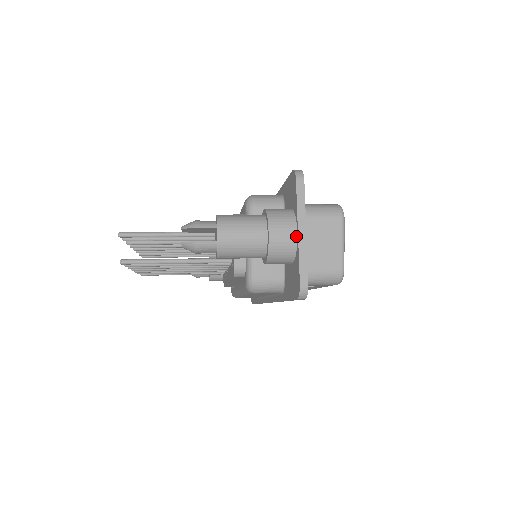
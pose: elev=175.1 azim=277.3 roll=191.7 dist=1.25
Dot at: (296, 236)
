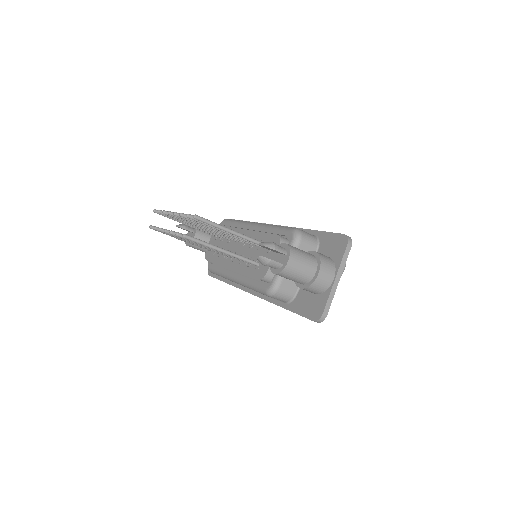
Dot at: (332, 281)
